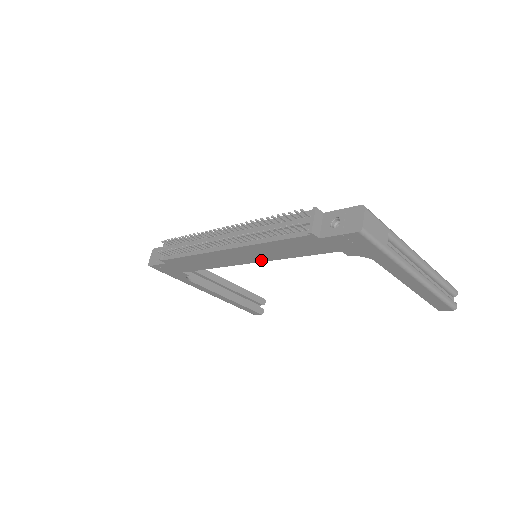
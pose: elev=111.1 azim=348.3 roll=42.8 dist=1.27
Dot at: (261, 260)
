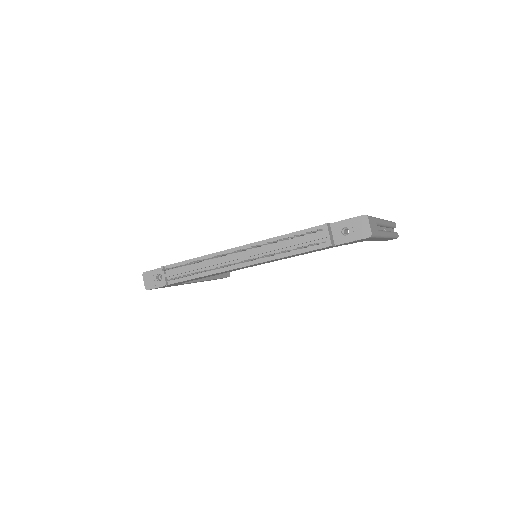
Dot at: (269, 262)
